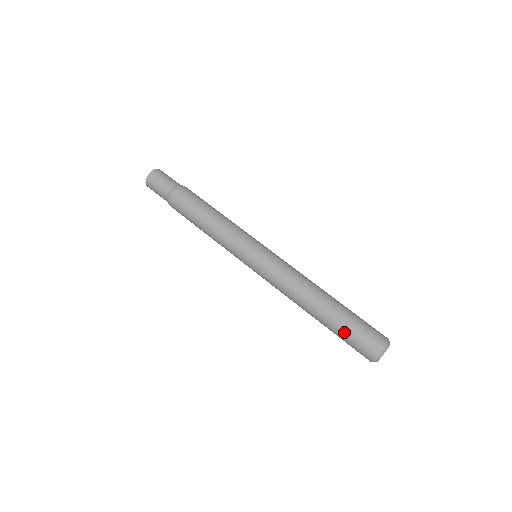
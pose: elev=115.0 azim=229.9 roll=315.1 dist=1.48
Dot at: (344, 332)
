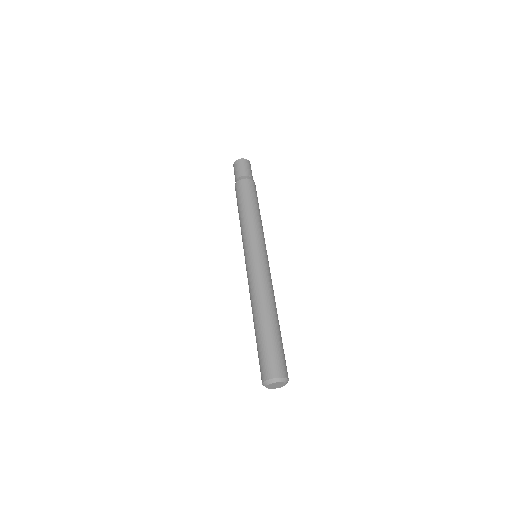
Dot at: (263, 345)
